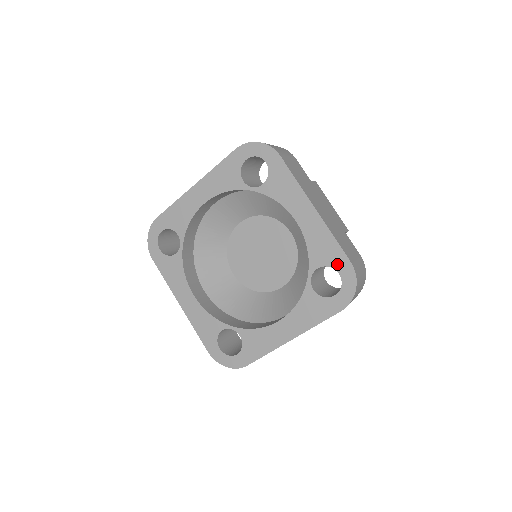
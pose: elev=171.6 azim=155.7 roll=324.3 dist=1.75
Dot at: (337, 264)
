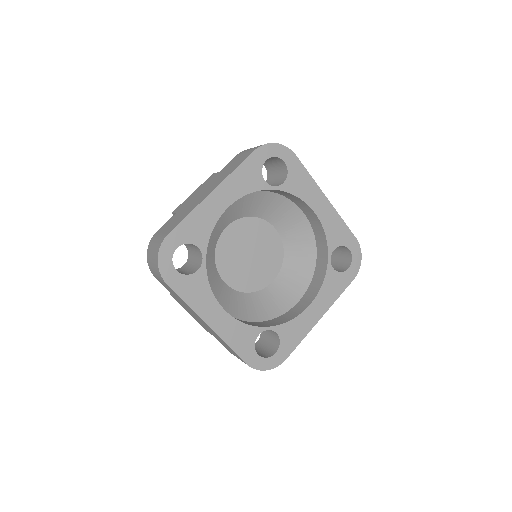
Dot at: (348, 242)
